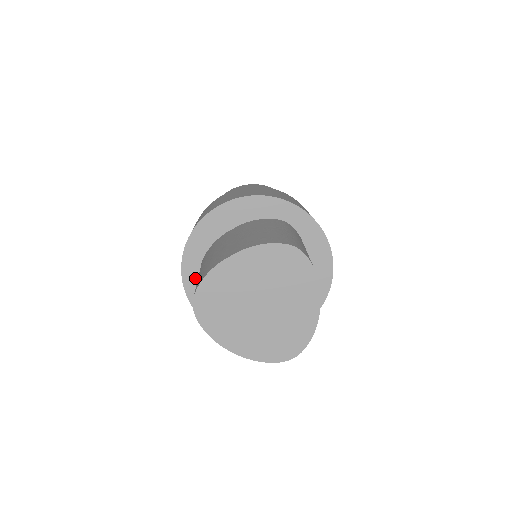
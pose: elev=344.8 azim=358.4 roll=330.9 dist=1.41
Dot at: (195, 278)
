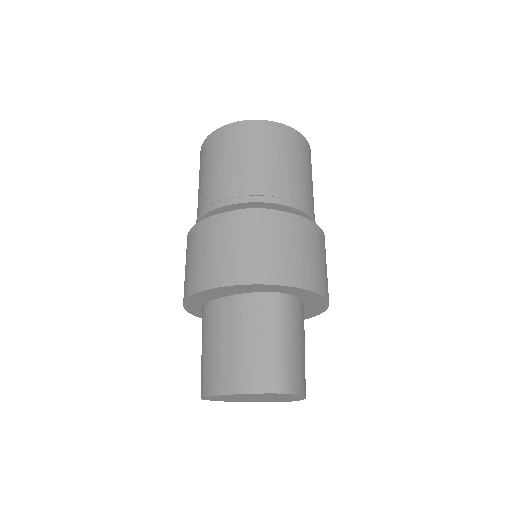
Dot at: (199, 311)
